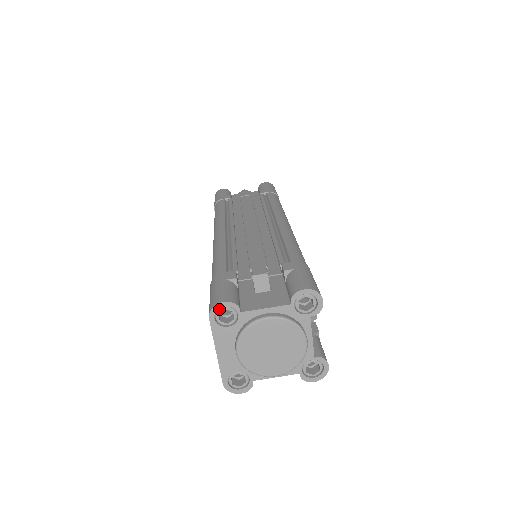
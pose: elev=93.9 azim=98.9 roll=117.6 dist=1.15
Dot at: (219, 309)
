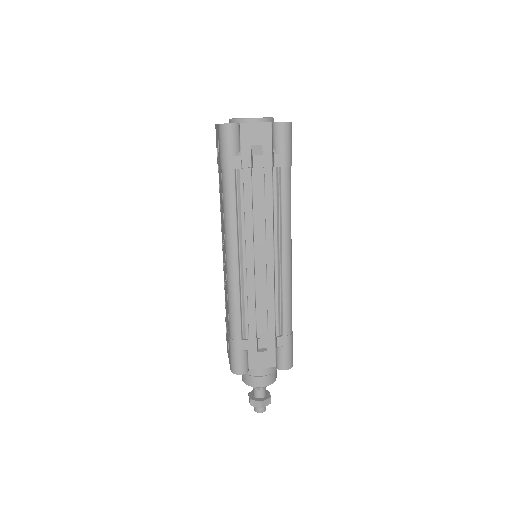
Dot at: occluded
